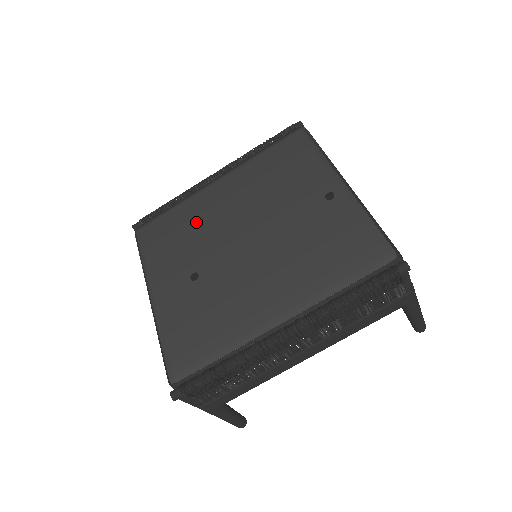
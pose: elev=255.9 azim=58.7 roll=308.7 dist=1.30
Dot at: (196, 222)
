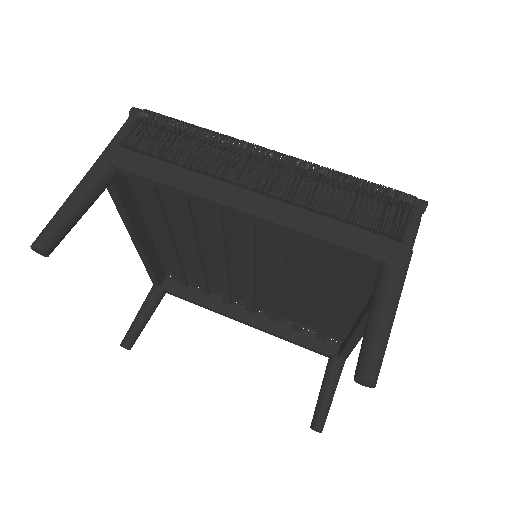
Dot at: occluded
